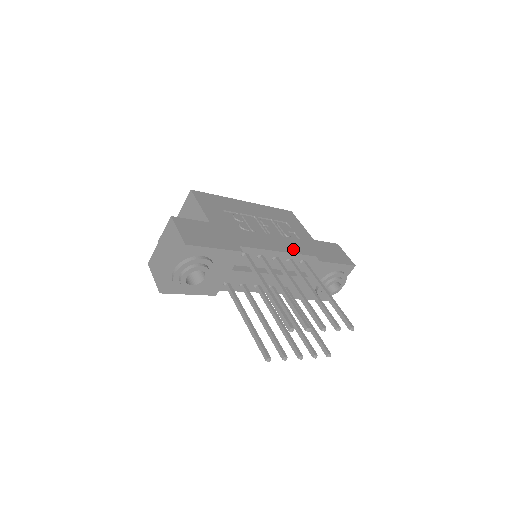
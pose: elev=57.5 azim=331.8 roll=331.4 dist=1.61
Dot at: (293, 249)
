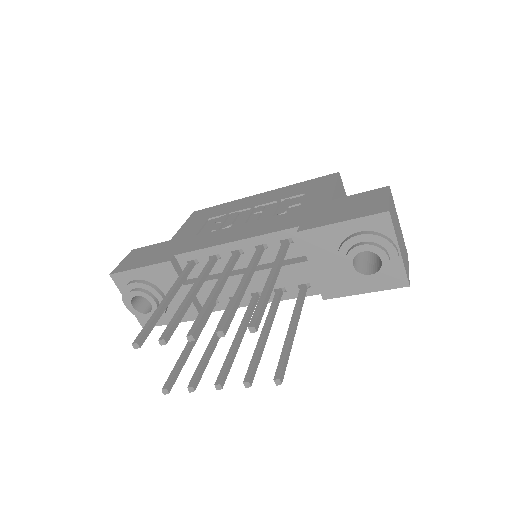
Dot at: (262, 230)
